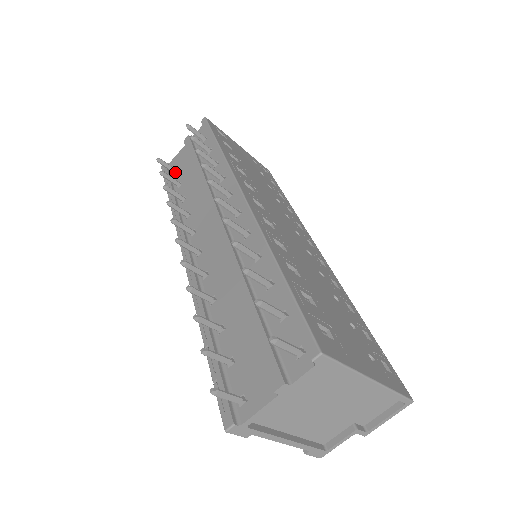
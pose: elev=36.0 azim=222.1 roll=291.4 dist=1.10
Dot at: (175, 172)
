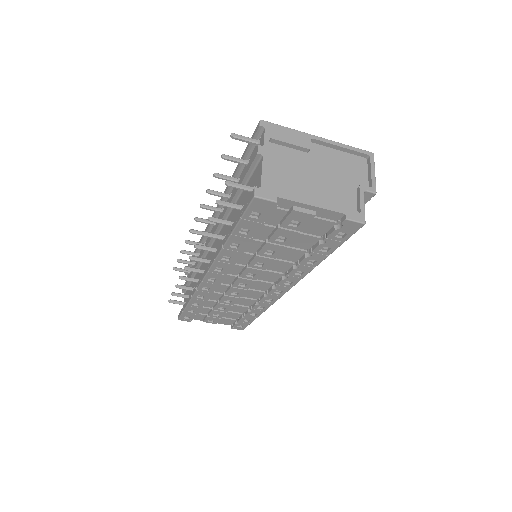
Dot at: occluded
